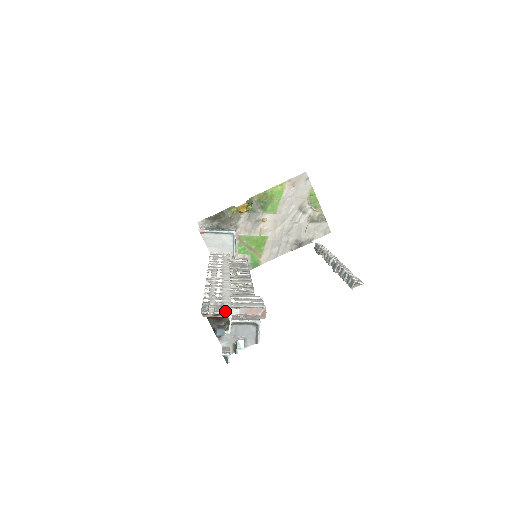
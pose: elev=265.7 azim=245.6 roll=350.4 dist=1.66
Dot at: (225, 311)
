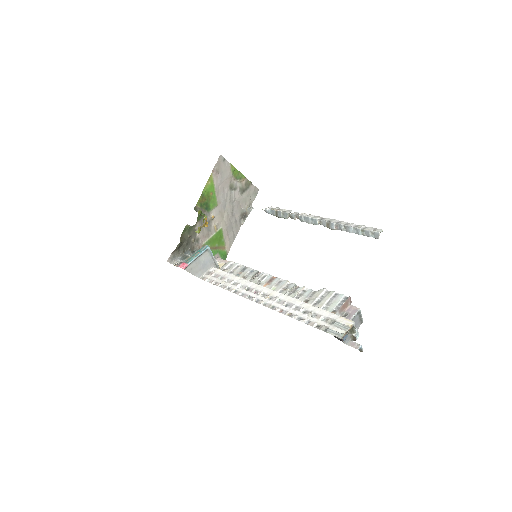
Dot at: (347, 323)
